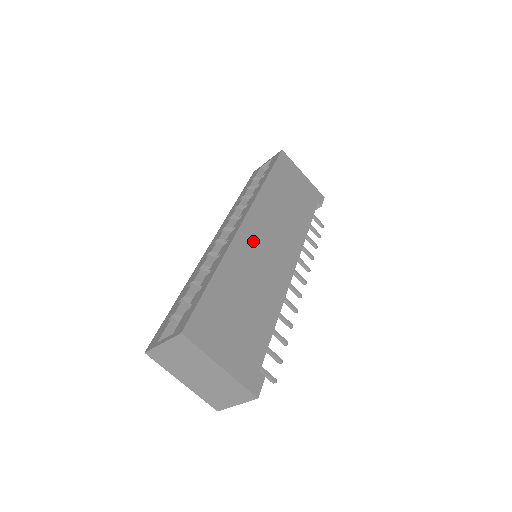
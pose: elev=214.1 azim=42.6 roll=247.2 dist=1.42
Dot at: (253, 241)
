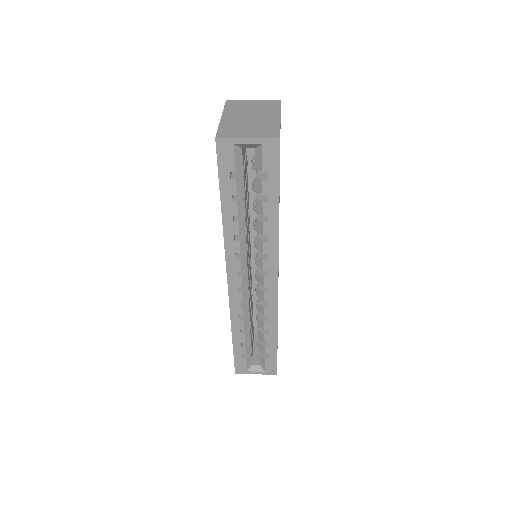
Dot at: occluded
